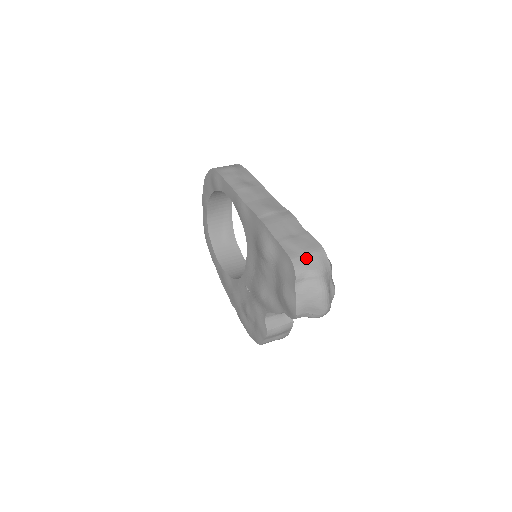
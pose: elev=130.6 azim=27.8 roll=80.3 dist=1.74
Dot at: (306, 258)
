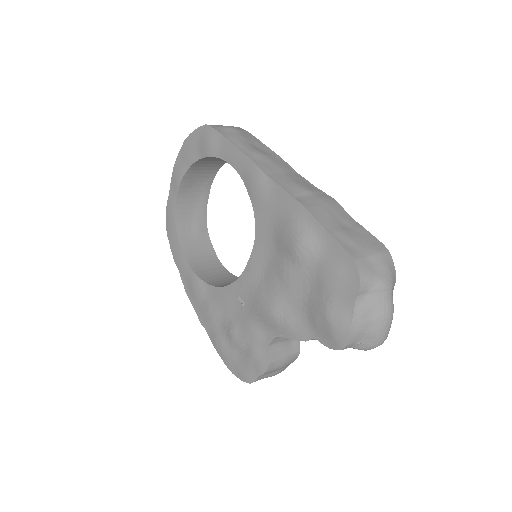
Dot at: (371, 261)
